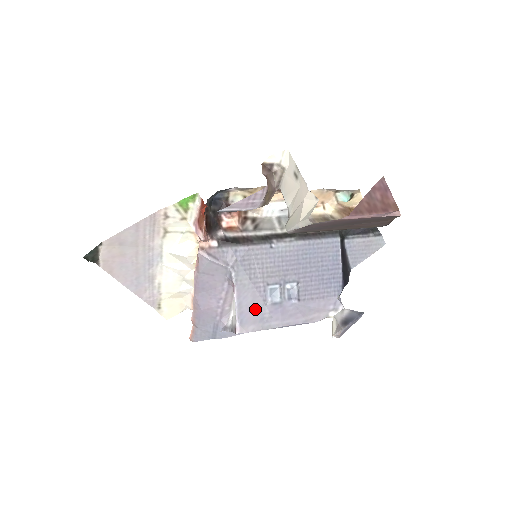
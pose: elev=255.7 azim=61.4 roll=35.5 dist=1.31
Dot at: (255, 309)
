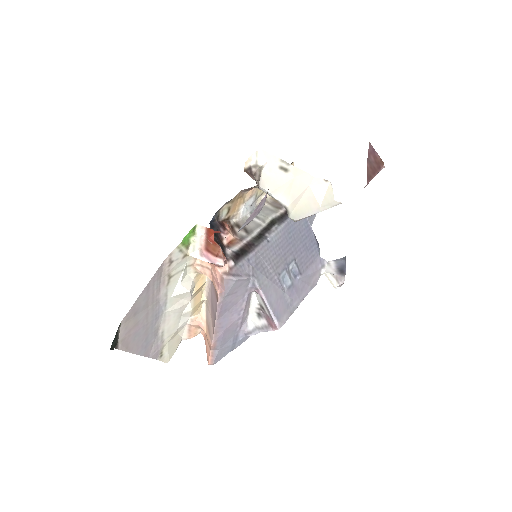
Dot at: (280, 301)
